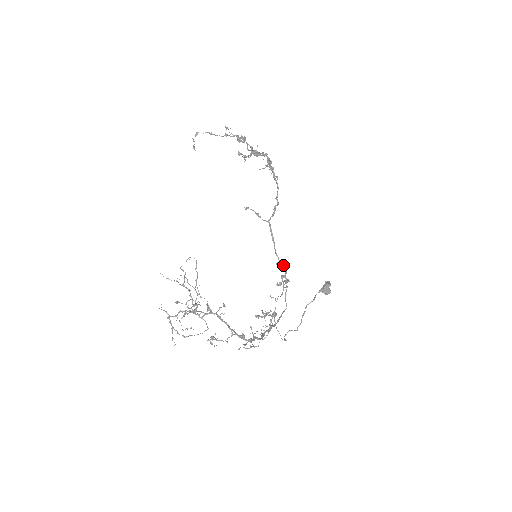
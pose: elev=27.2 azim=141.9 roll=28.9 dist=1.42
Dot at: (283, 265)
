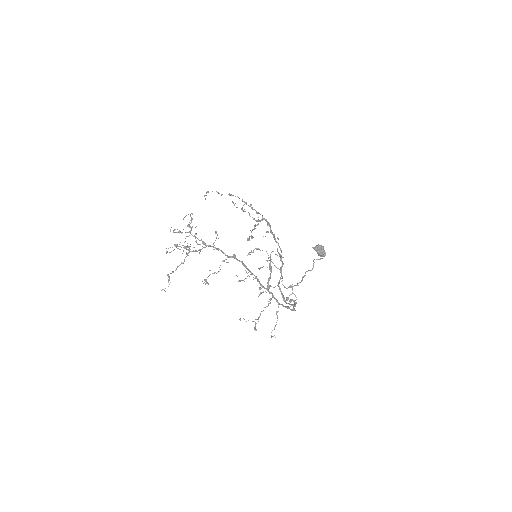
Dot at: (293, 304)
